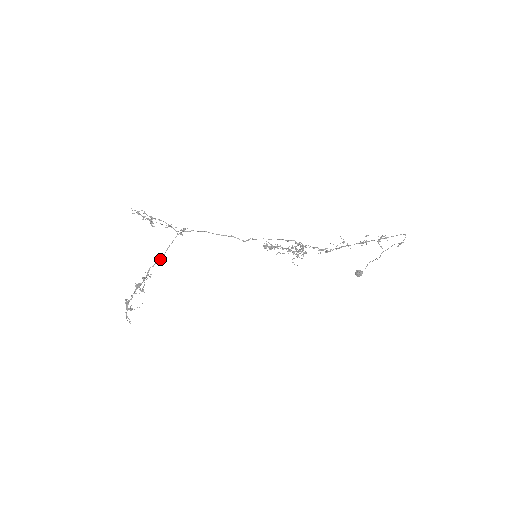
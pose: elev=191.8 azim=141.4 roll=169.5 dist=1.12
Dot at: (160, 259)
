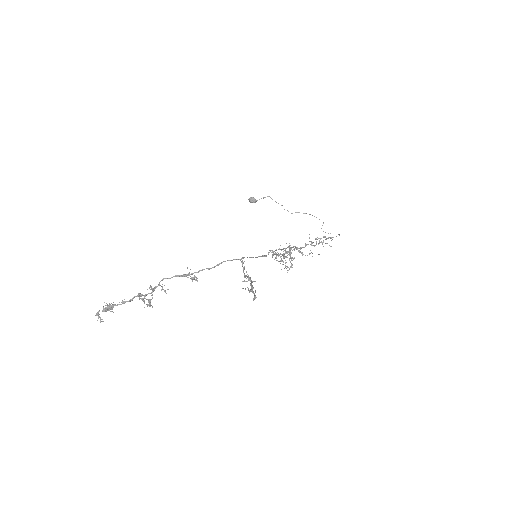
Dot at: occluded
